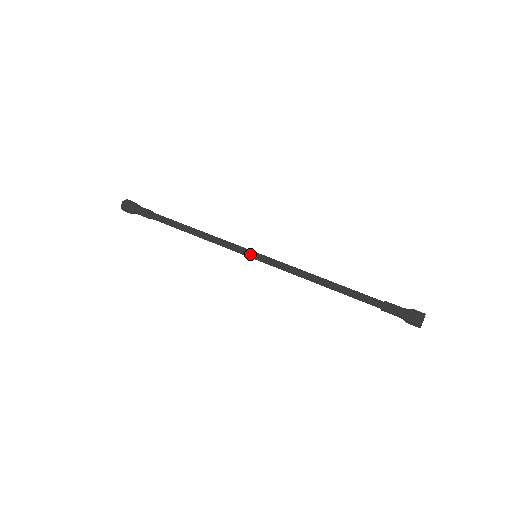
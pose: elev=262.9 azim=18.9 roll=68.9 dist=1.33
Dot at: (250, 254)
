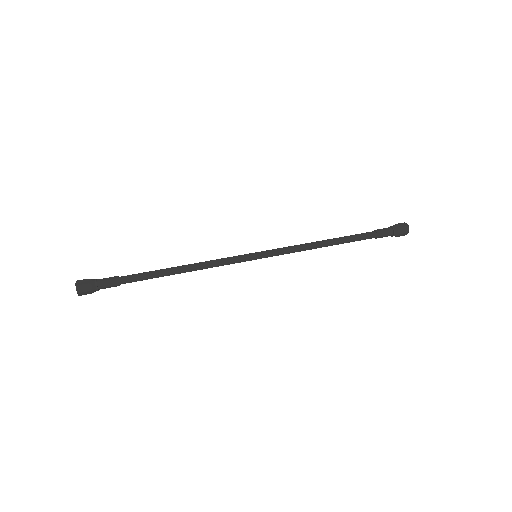
Dot at: (252, 257)
